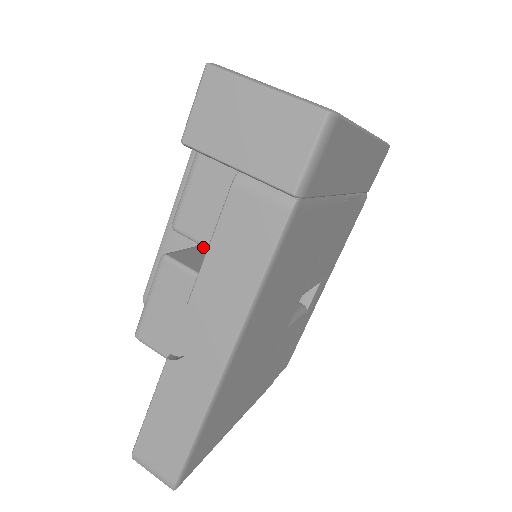
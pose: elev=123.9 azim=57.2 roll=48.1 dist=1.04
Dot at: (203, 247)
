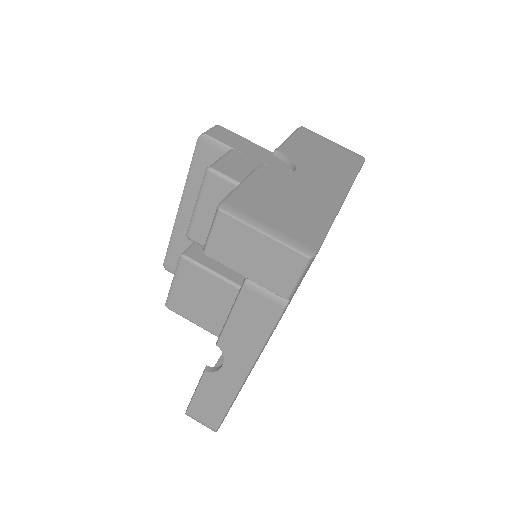
Dot at: occluded
